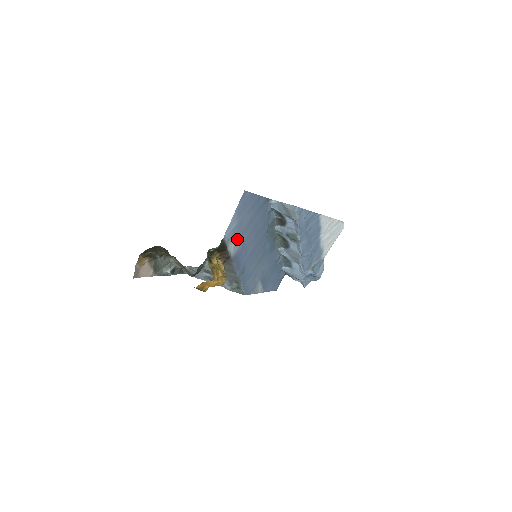
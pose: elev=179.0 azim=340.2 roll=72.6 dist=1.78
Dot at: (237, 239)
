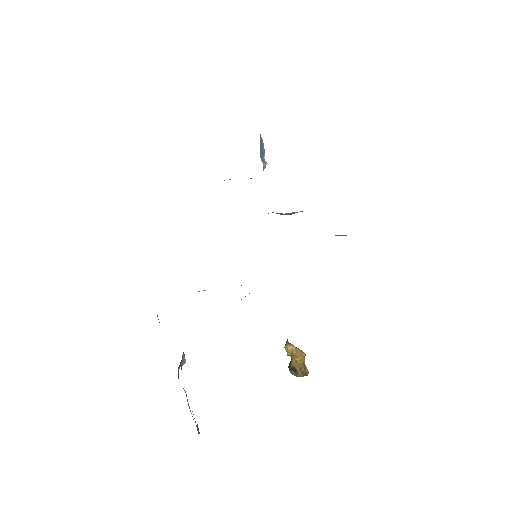
Dot at: occluded
